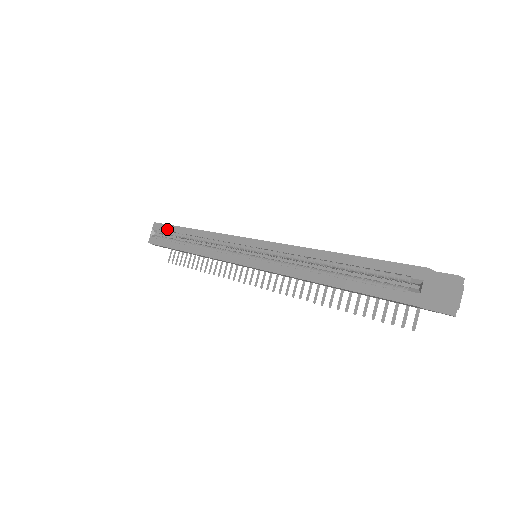
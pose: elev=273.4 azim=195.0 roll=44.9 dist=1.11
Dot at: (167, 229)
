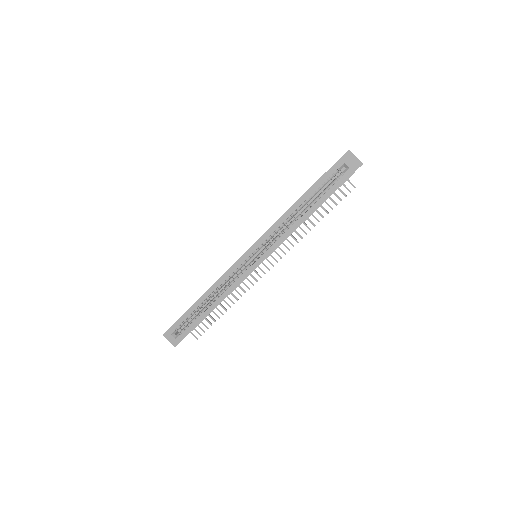
Dot at: (183, 319)
